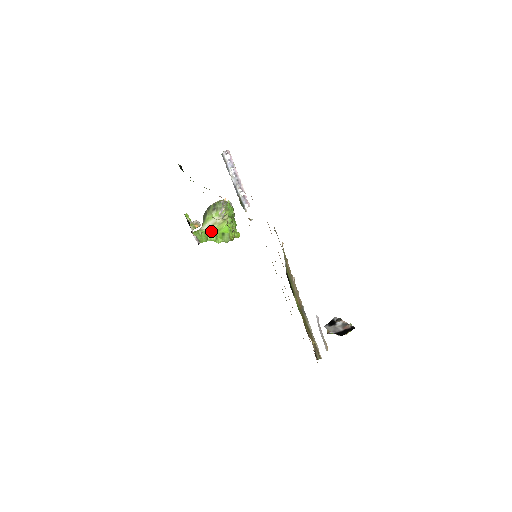
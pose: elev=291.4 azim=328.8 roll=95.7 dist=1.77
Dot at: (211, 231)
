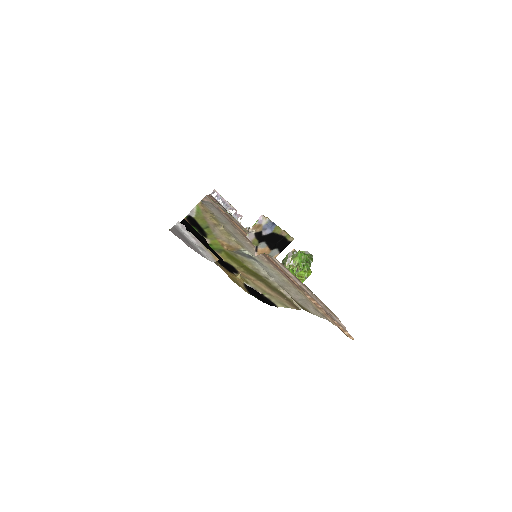
Dot at: occluded
